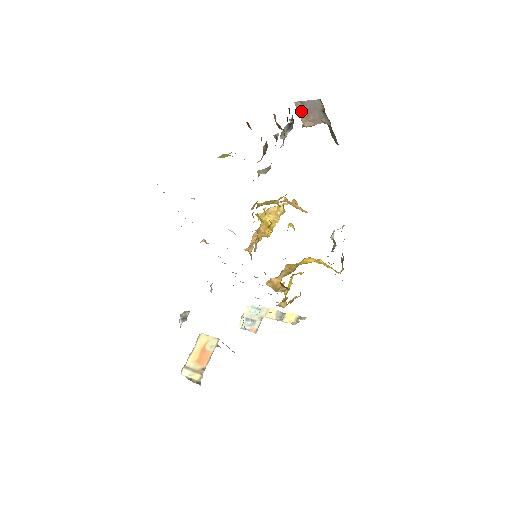
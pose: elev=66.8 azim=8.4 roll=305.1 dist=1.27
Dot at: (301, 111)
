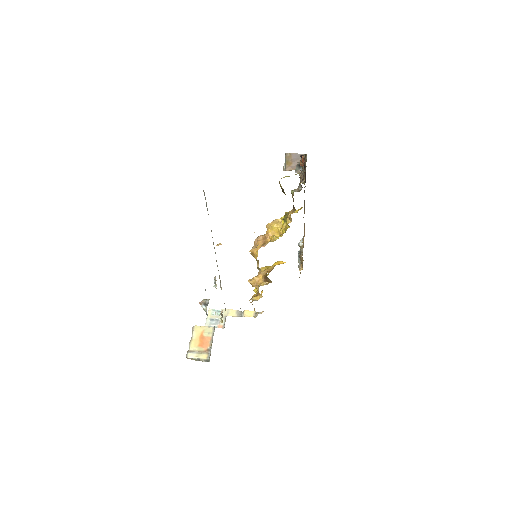
Dot at: (288, 160)
